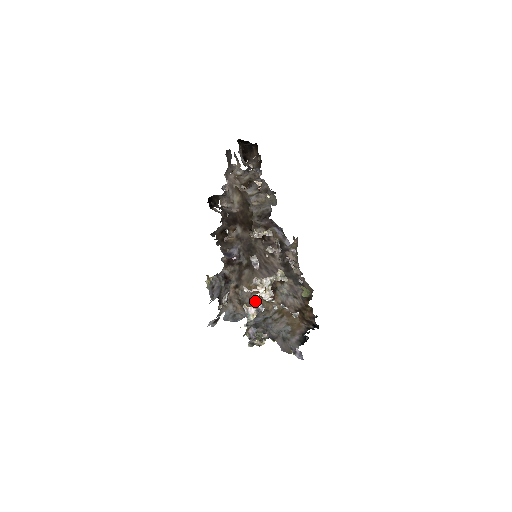
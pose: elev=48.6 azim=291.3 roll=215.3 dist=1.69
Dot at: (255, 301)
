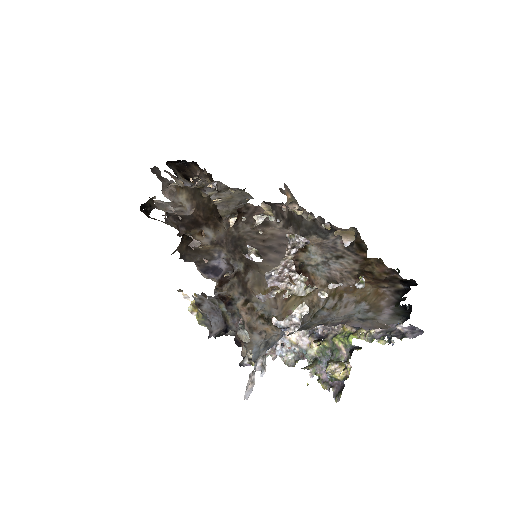
Dot at: (288, 307)
